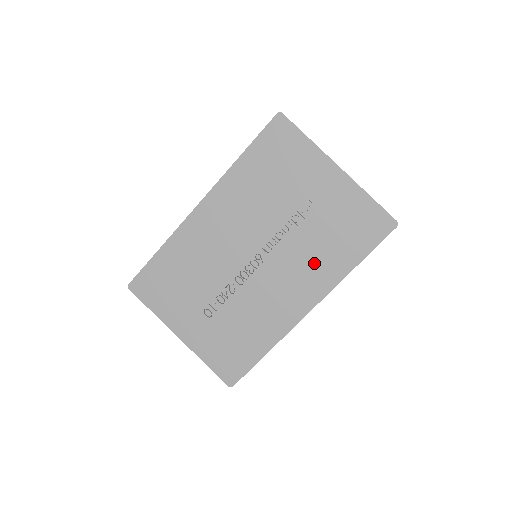
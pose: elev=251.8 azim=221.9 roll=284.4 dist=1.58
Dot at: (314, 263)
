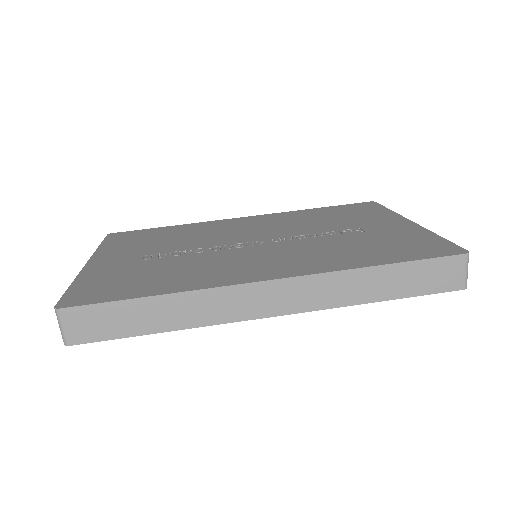
Dot at: (322, 254)
